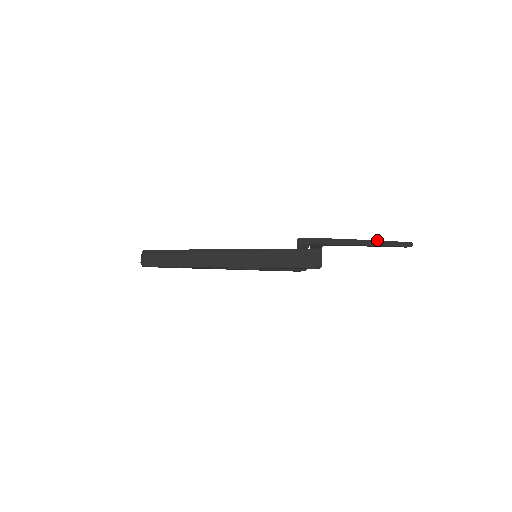
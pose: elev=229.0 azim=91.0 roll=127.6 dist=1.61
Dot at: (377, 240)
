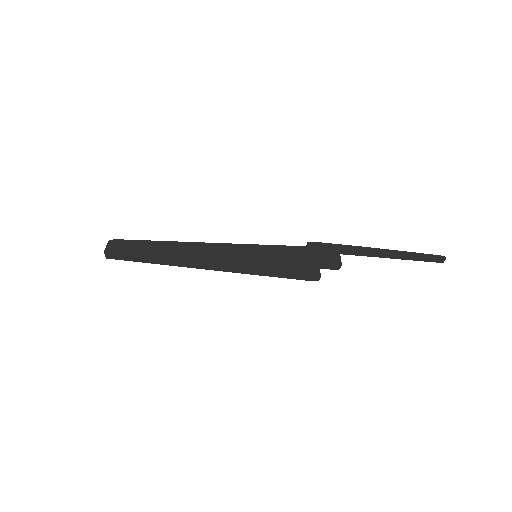
Dot at: (402, 251)
